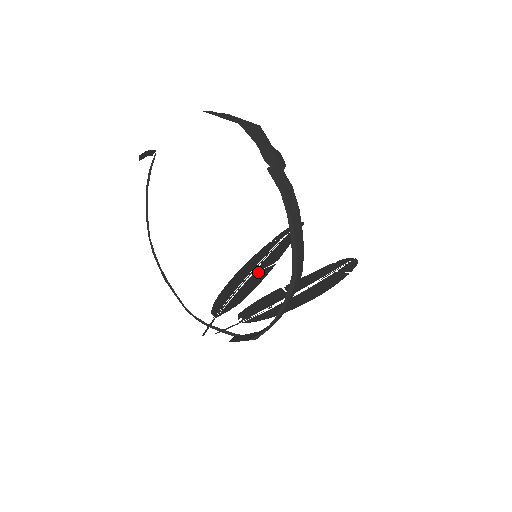
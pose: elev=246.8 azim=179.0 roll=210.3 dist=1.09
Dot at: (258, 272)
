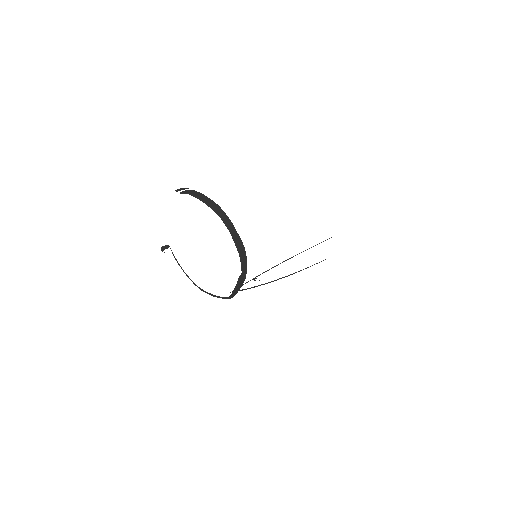
Dot at: occluded
